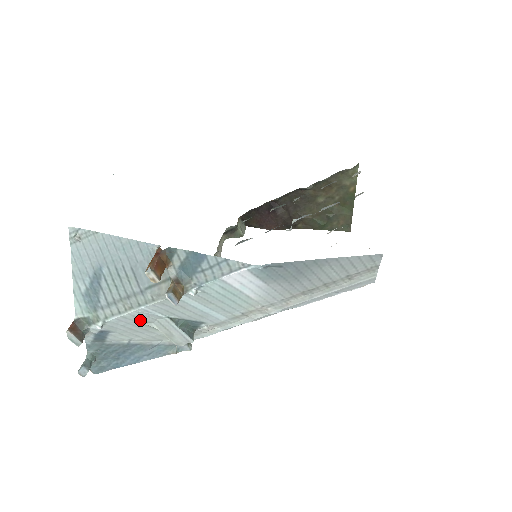
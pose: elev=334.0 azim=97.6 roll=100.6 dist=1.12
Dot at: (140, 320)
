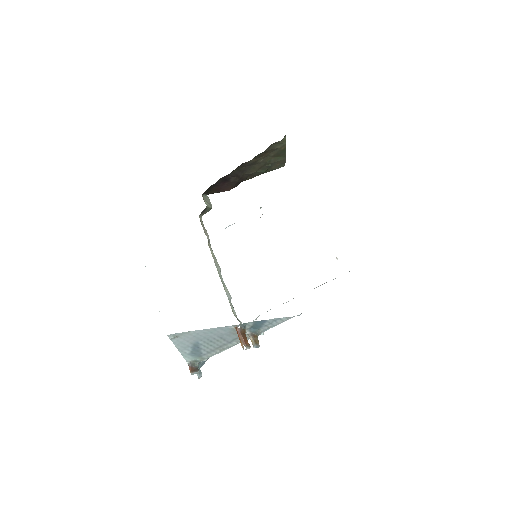
Dot at: occluded
